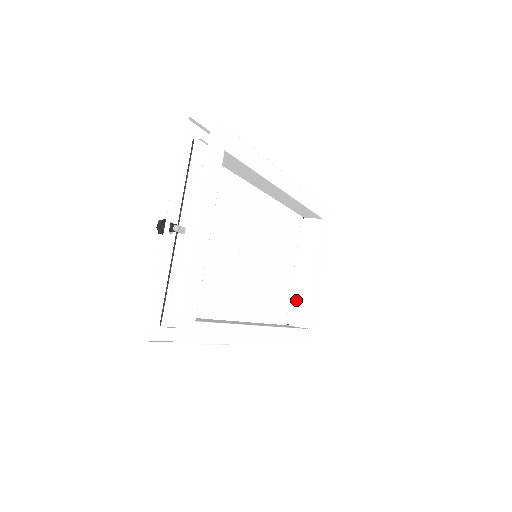
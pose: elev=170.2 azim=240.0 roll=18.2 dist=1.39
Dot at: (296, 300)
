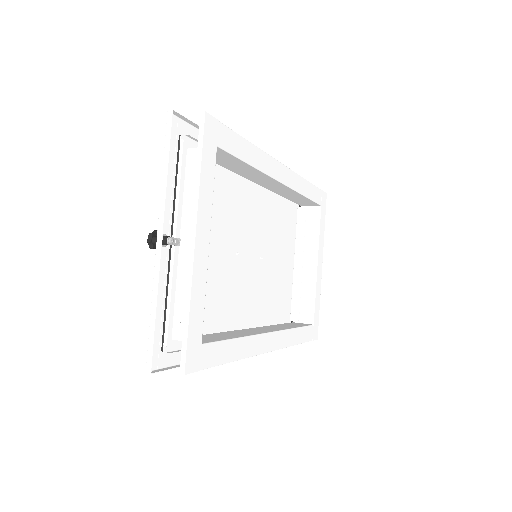
Dot at: (299, 295)
